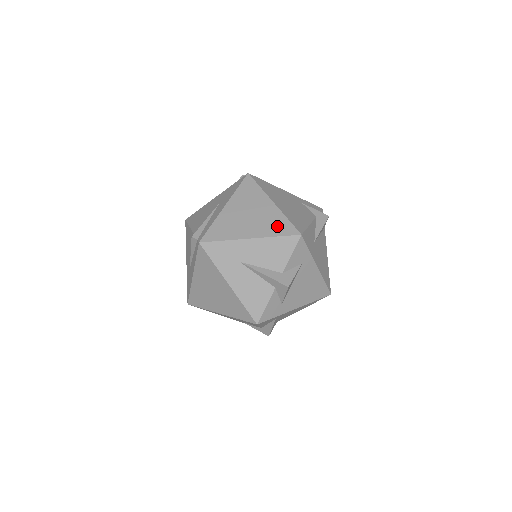
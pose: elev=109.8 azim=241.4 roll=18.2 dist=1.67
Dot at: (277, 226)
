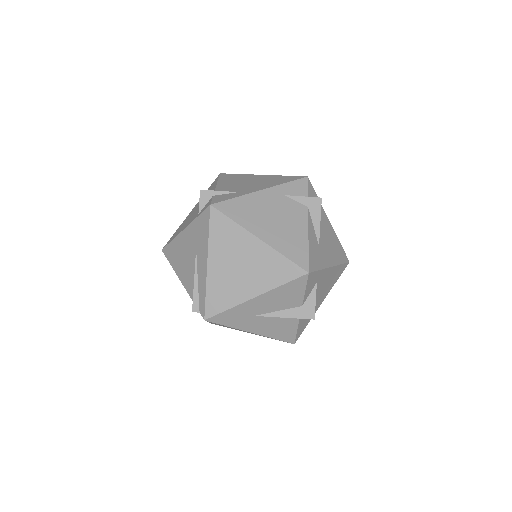
Dot at: (277, 271)
